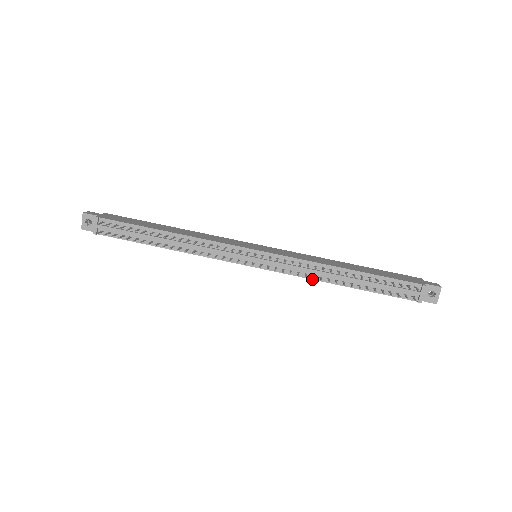
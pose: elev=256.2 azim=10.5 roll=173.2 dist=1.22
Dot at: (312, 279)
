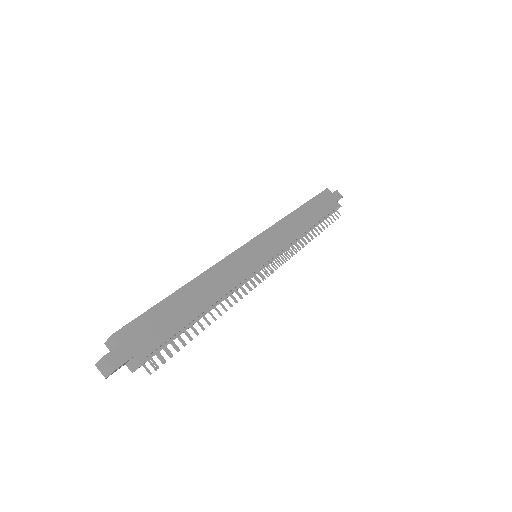
Dot at: occluded
